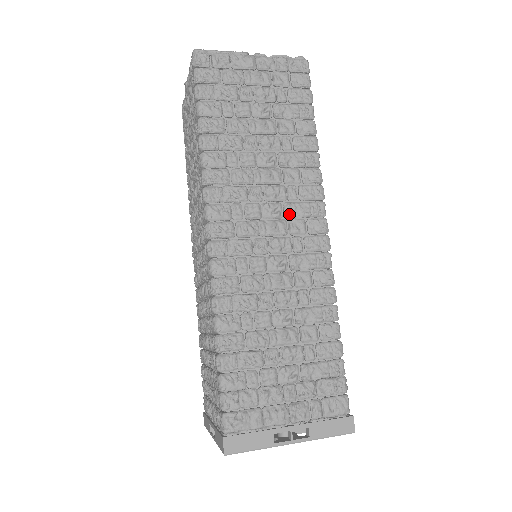
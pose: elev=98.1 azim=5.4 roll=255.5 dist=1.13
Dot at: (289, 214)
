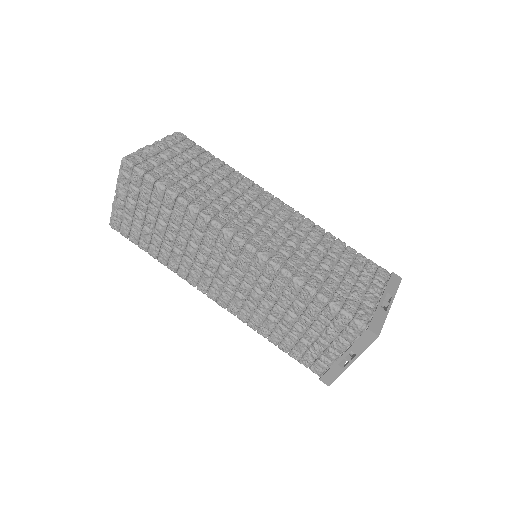
Dot at: (261, 206)
